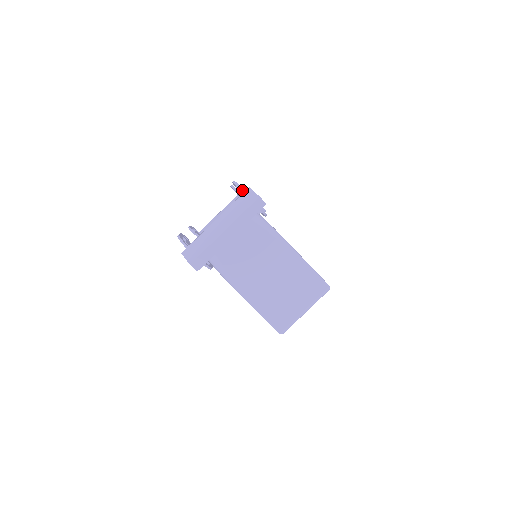
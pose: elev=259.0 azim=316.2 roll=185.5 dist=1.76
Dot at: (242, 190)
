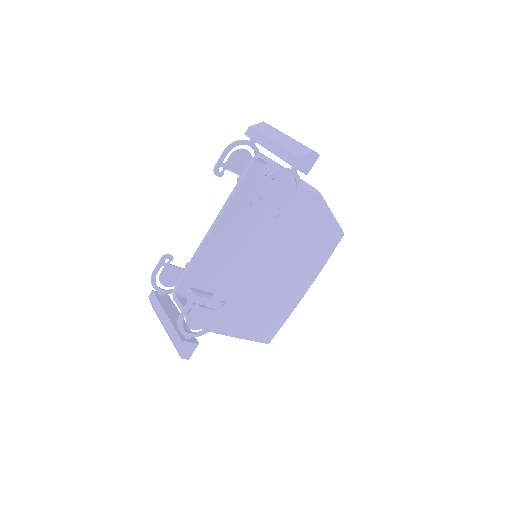
Dot at: occluded
